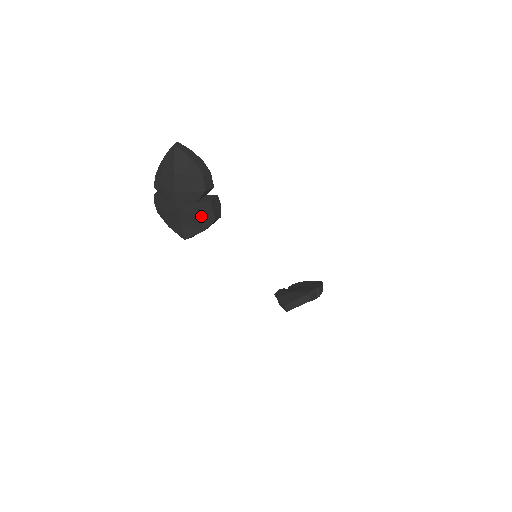
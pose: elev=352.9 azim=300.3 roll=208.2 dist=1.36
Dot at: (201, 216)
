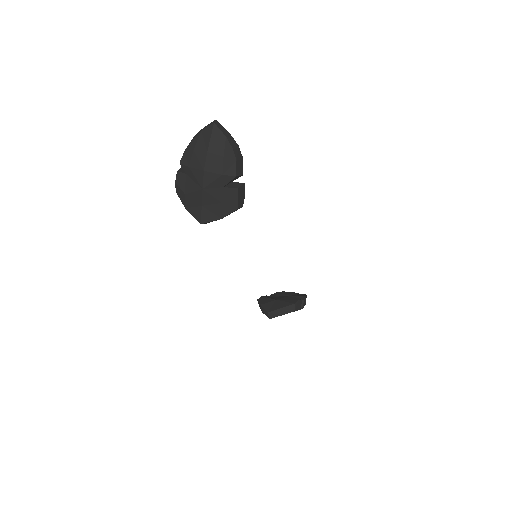
Dot at: (224, 202)
